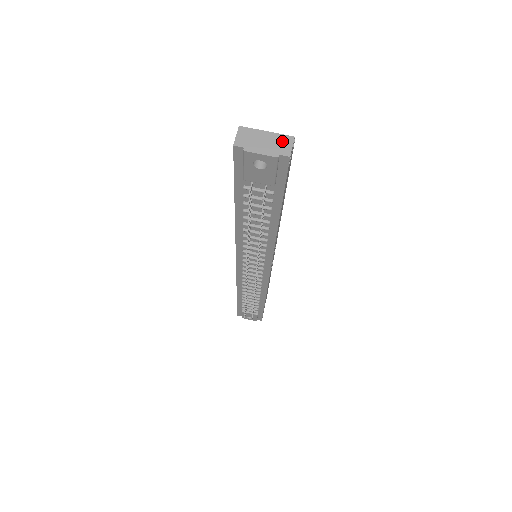
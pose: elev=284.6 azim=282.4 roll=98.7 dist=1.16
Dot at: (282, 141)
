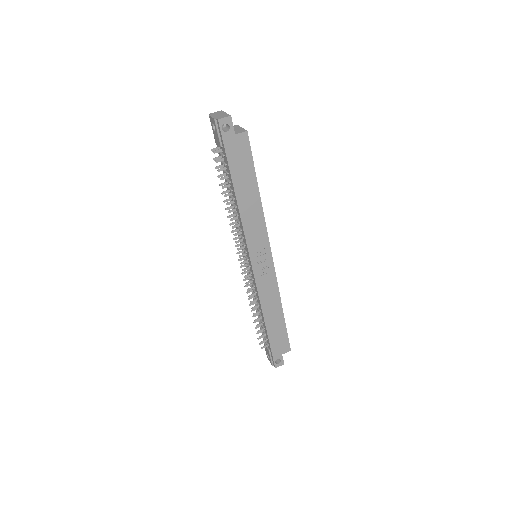
Dot at: (225, 116)
